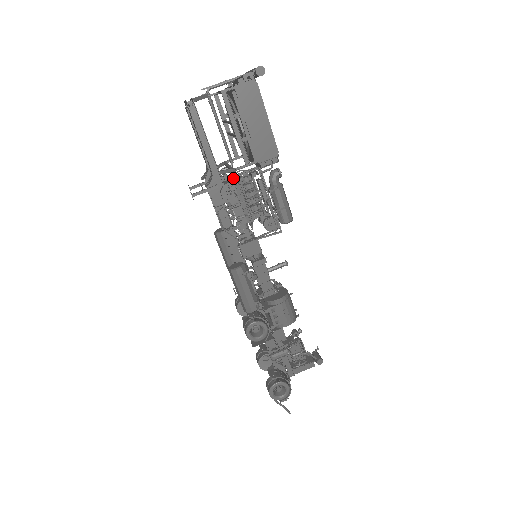
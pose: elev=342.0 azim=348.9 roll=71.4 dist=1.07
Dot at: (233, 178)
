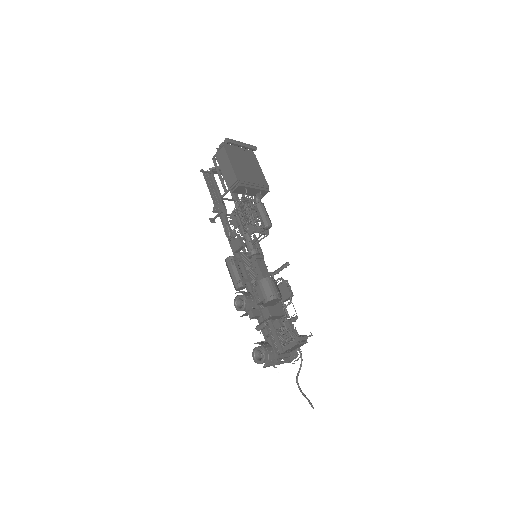
Dot at: occluded
